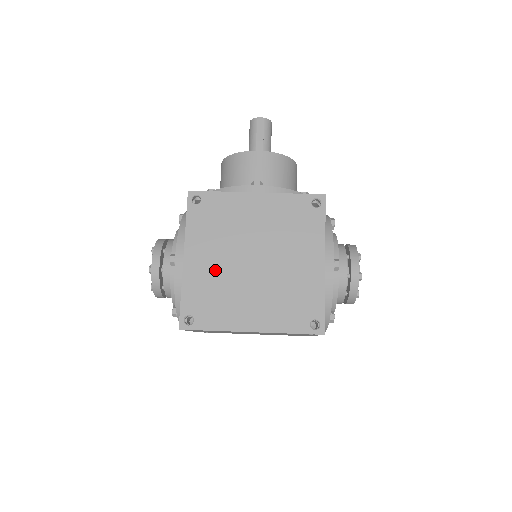
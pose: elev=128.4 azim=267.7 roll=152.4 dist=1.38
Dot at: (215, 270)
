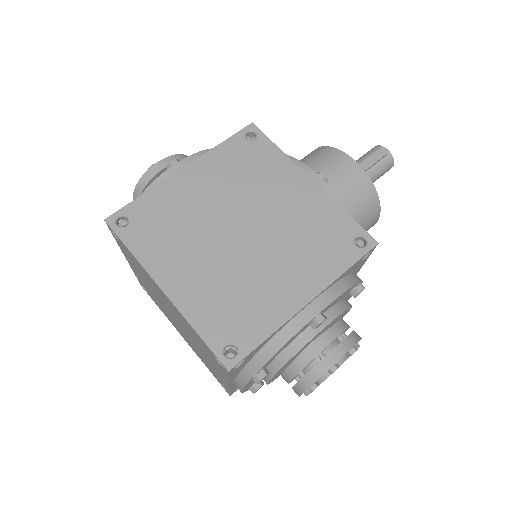
Dot at: (197, 204)
